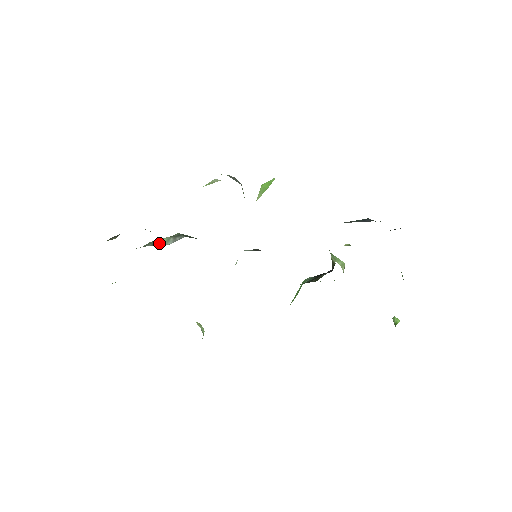
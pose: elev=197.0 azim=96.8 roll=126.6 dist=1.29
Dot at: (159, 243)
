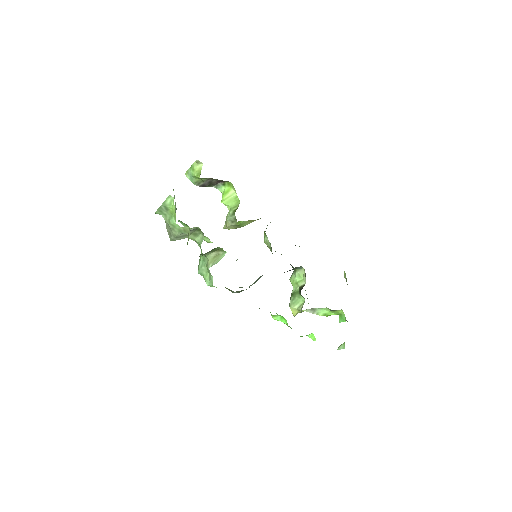
Dot at: occluded
